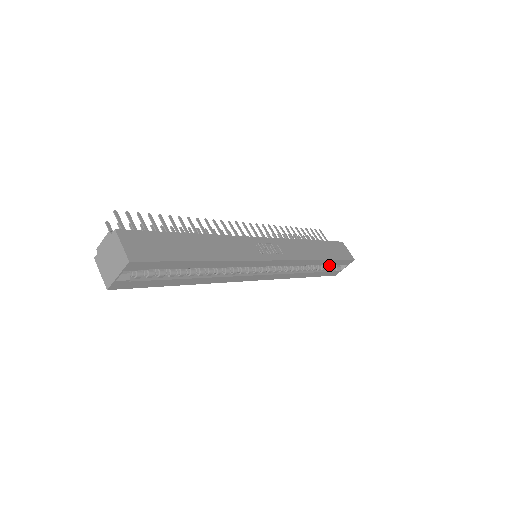
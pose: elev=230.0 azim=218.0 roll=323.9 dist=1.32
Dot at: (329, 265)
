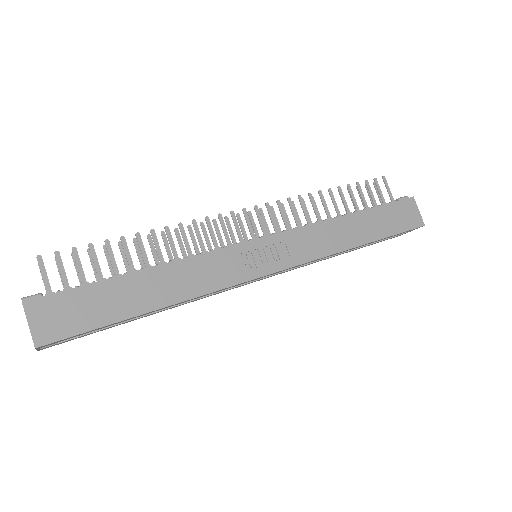
Dot at: occluded
